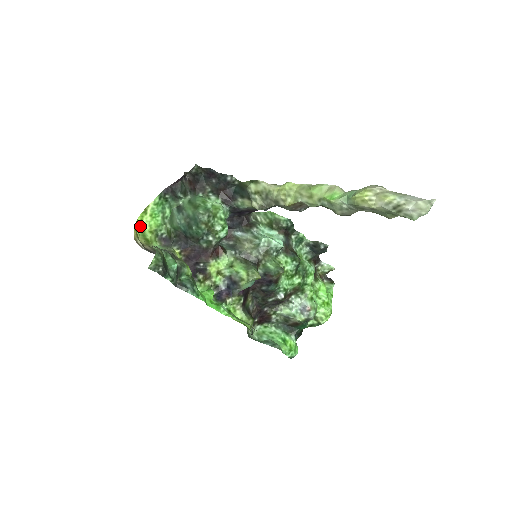
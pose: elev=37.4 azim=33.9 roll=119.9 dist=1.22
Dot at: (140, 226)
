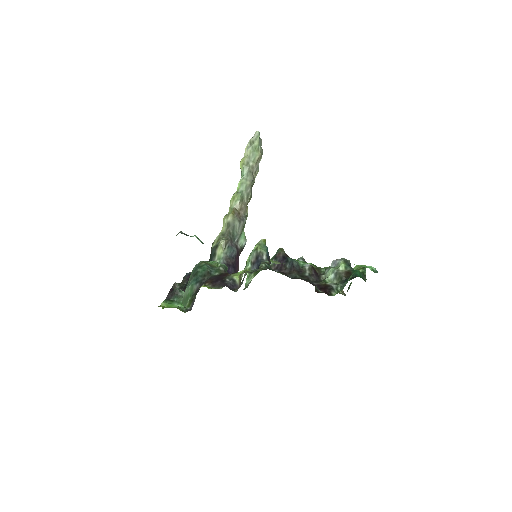
Dot at: (163, 308)
